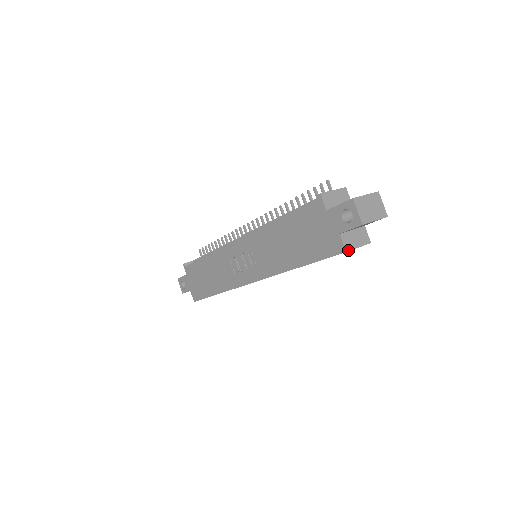
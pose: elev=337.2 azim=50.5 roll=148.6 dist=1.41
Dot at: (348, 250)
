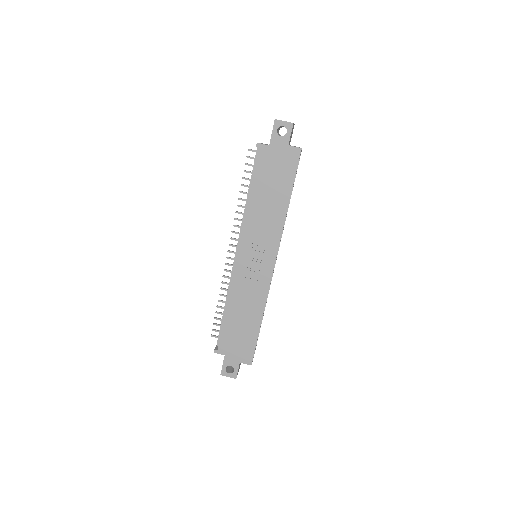
Dot at: (301, 148)
